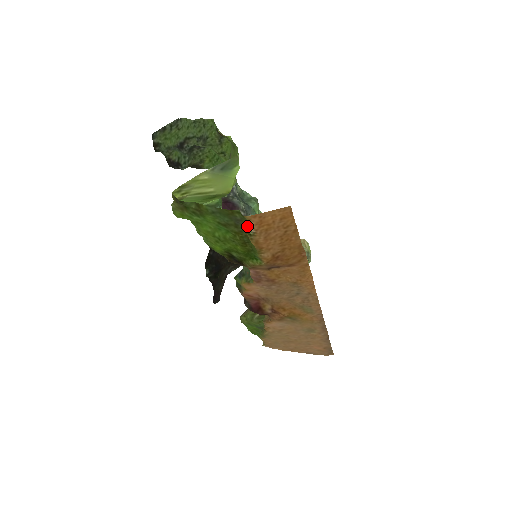
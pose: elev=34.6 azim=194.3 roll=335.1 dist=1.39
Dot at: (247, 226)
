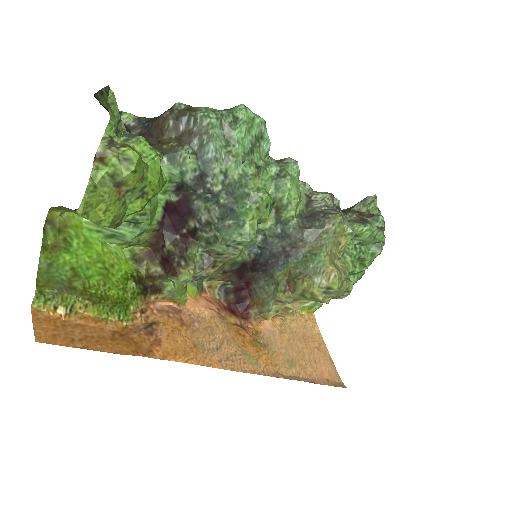
Dot at: (63, 303)
